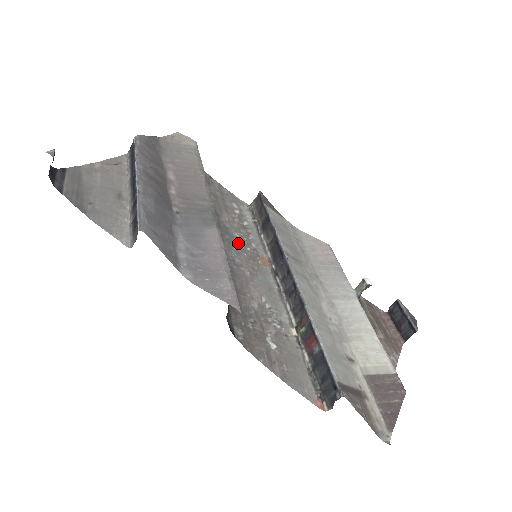
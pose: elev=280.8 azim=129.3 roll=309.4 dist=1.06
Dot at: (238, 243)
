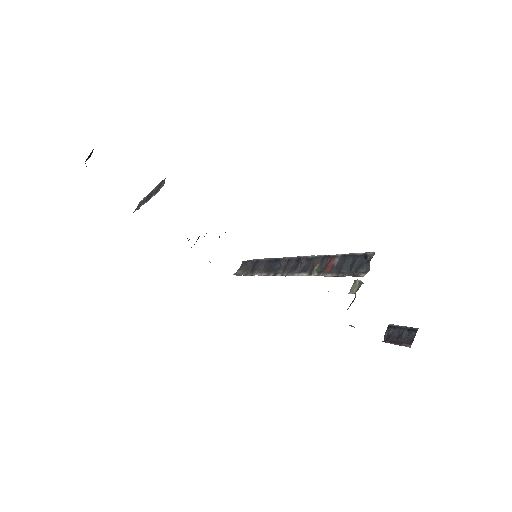
Dot at: occluded
